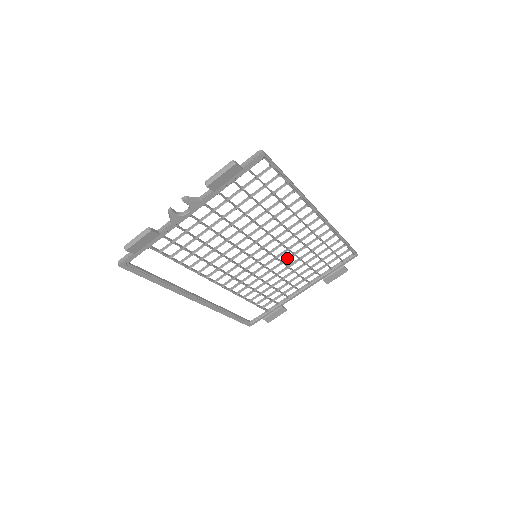
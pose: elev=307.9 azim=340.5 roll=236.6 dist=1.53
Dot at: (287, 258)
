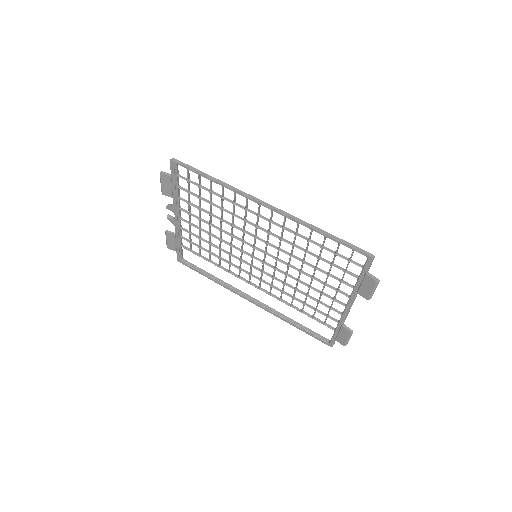
Dot at: (289, 260)
